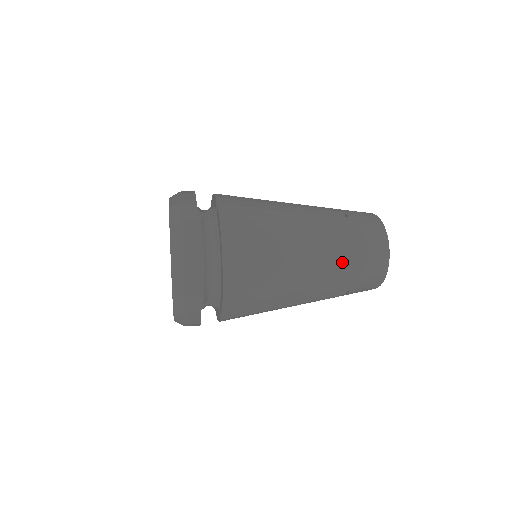
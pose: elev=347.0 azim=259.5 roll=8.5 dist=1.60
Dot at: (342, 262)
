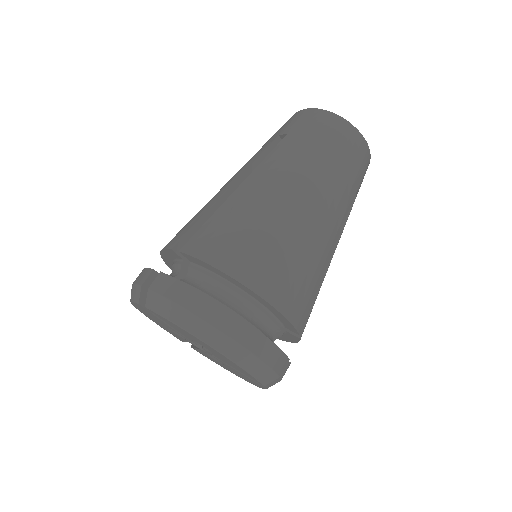
Dot at: occluded
